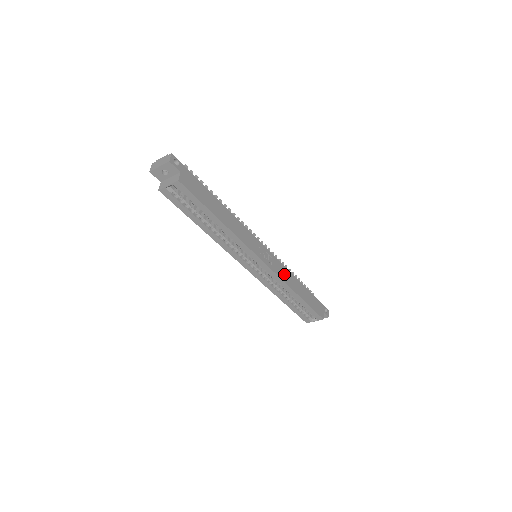
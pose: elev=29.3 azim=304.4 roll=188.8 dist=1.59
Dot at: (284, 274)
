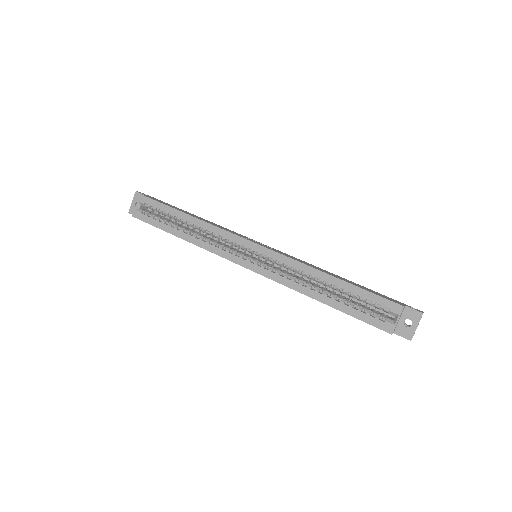
Dot at: (298, 260)
